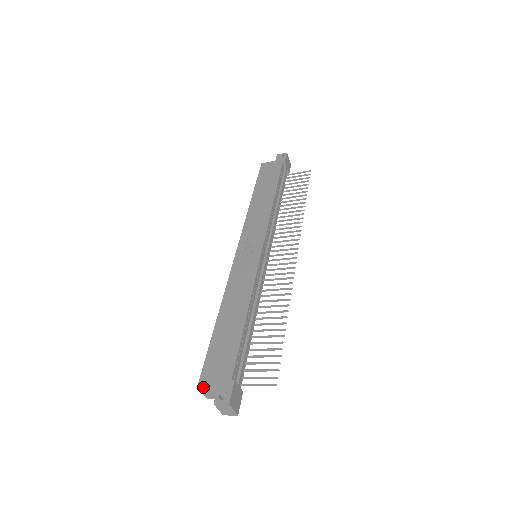
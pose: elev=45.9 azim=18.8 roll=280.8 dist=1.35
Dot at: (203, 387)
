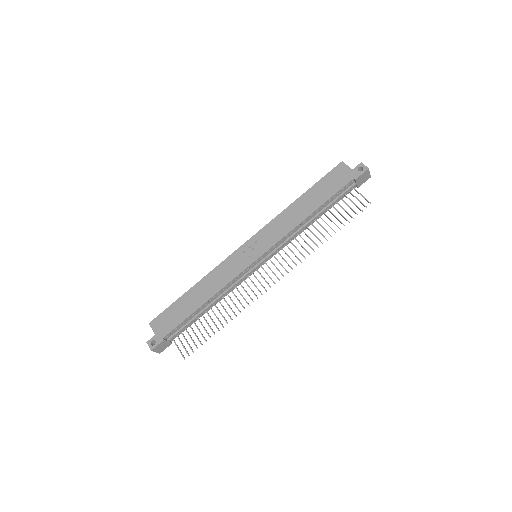
Dot at: (151, 326)
